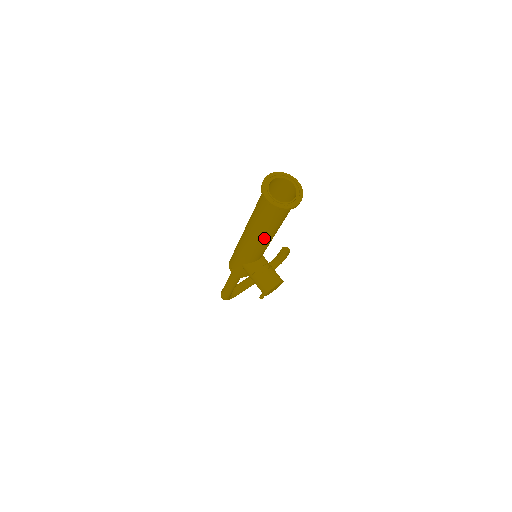
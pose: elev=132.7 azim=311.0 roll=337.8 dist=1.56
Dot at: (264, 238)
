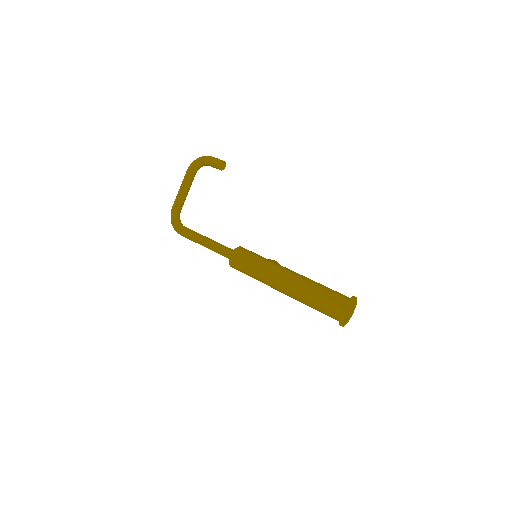
Dot at: occluded
